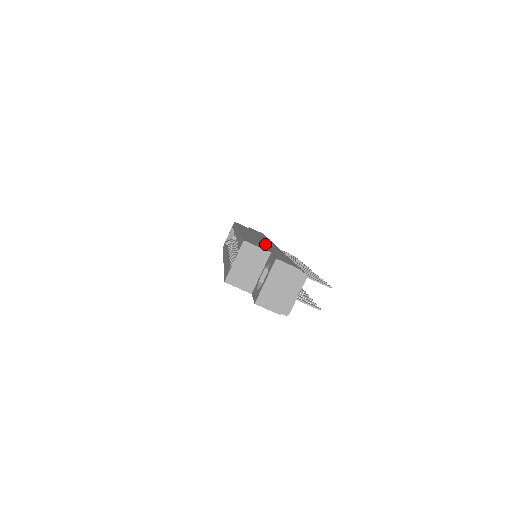
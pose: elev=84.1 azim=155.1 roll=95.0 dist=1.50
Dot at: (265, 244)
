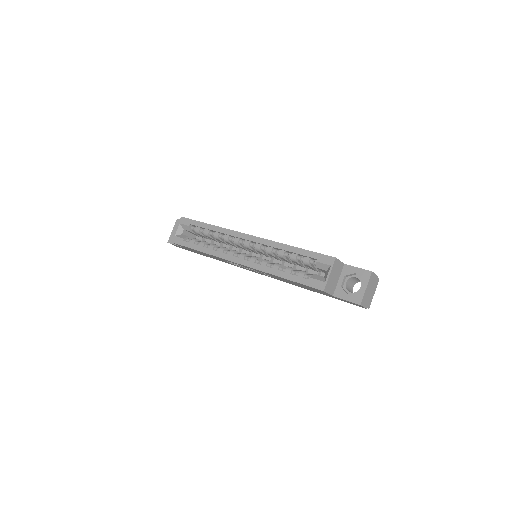
Dot at: occluded
